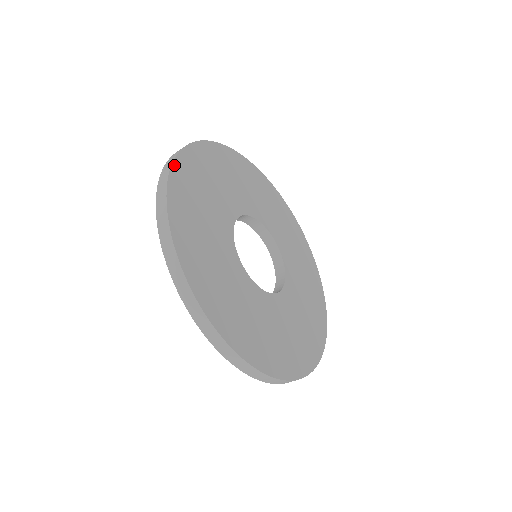
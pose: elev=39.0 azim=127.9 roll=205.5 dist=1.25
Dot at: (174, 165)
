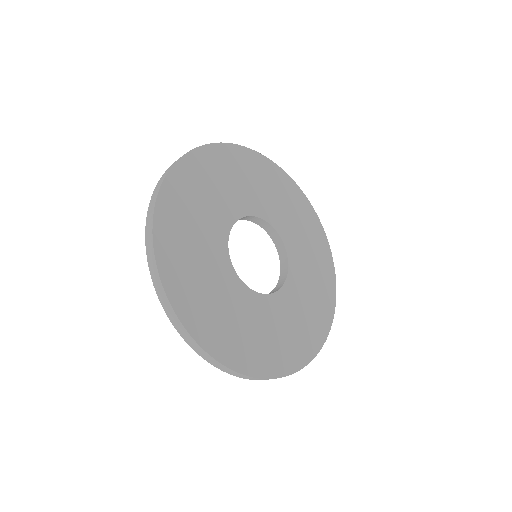
Dot at: (220, 145)
